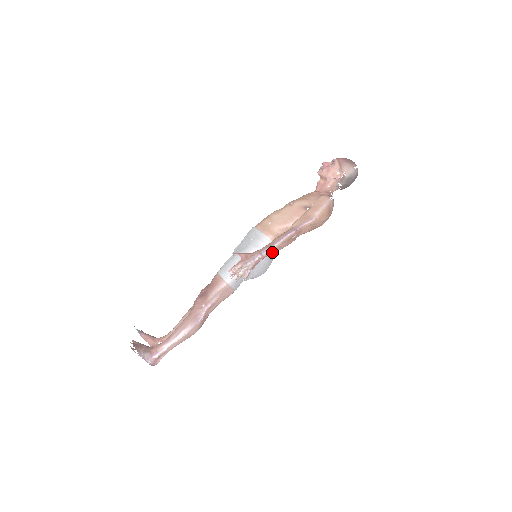
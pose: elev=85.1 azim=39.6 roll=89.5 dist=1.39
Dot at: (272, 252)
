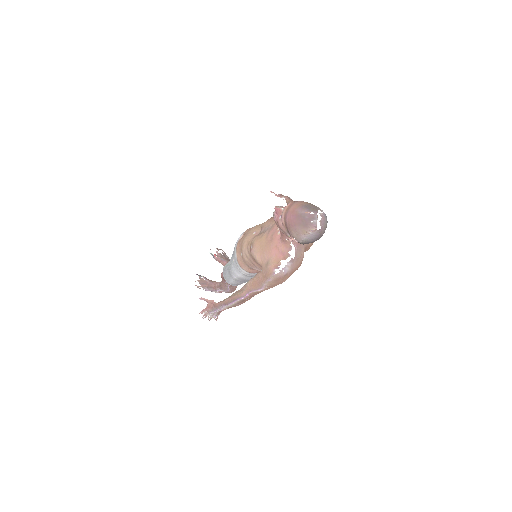
Dot at: (230, 307)
